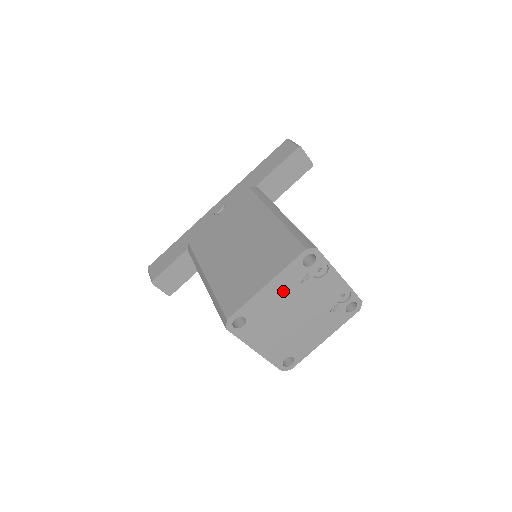
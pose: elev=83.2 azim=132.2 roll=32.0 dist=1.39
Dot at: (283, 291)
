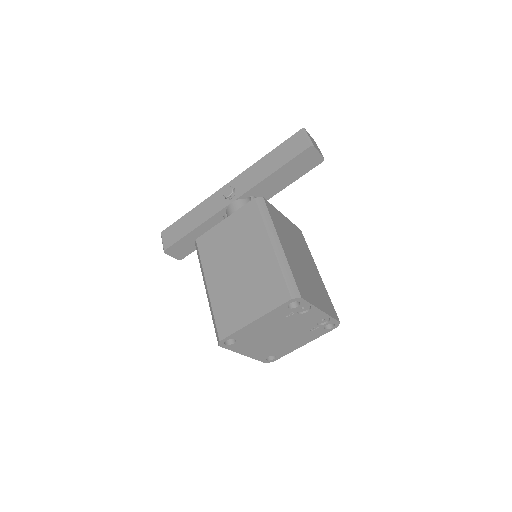
Dot at: (269, 323)
